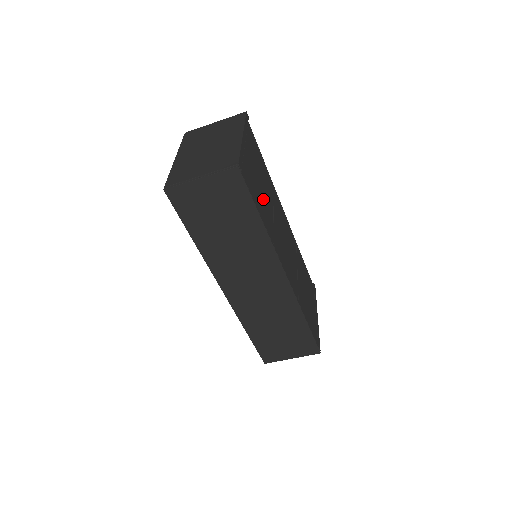
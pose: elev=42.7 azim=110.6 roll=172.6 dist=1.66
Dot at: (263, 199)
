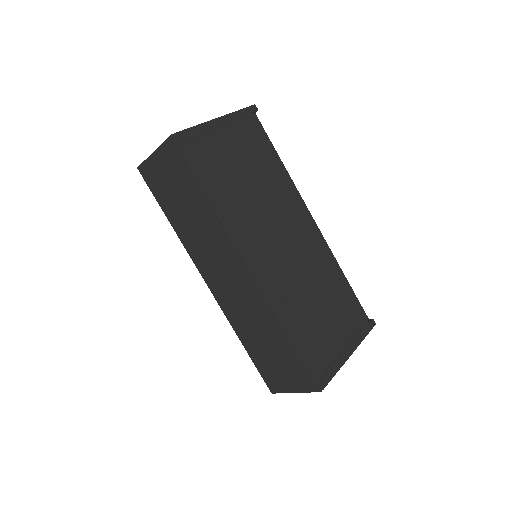
Dot at: (235, 182)
